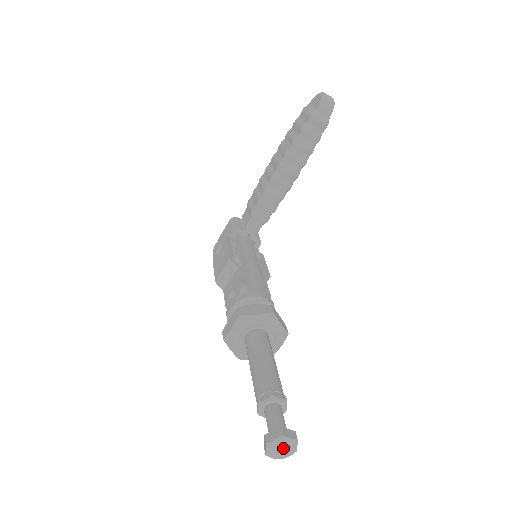
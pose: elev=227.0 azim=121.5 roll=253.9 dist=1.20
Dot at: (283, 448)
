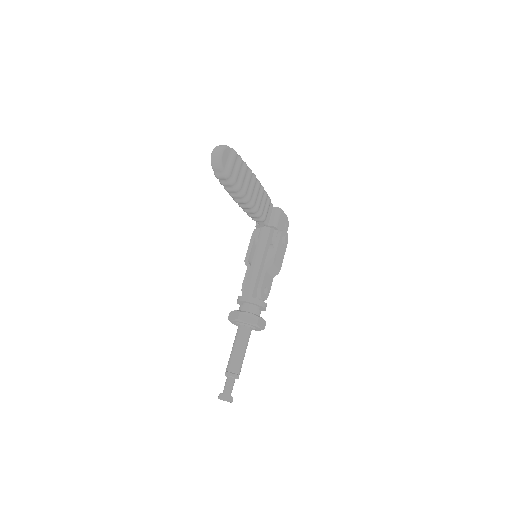
Dot at: occluded
